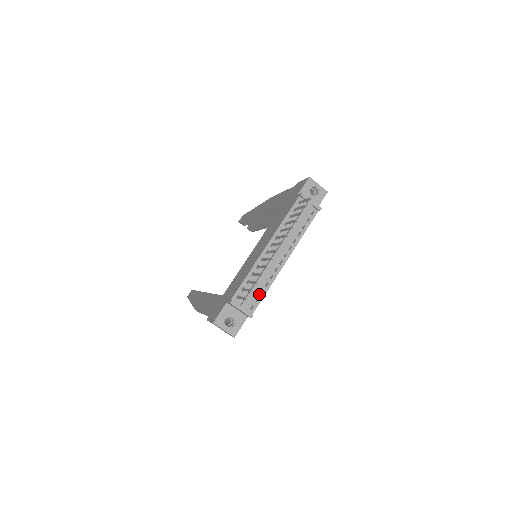
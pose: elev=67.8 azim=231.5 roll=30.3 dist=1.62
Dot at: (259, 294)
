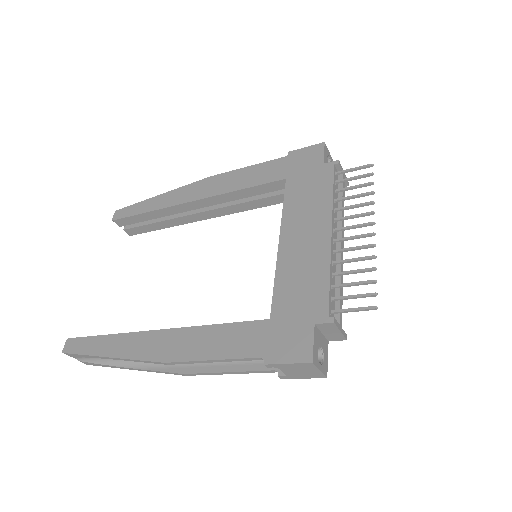
Dot at: occluded
